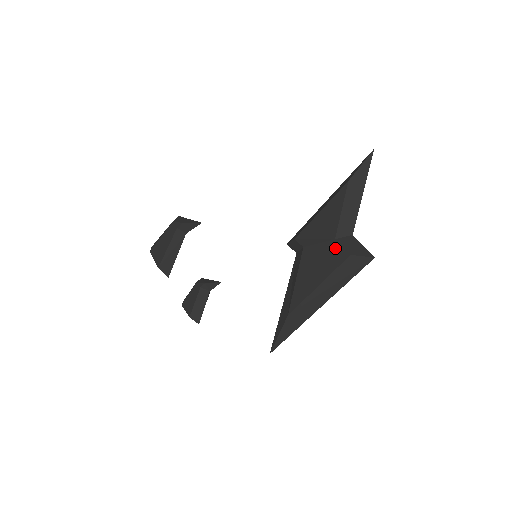
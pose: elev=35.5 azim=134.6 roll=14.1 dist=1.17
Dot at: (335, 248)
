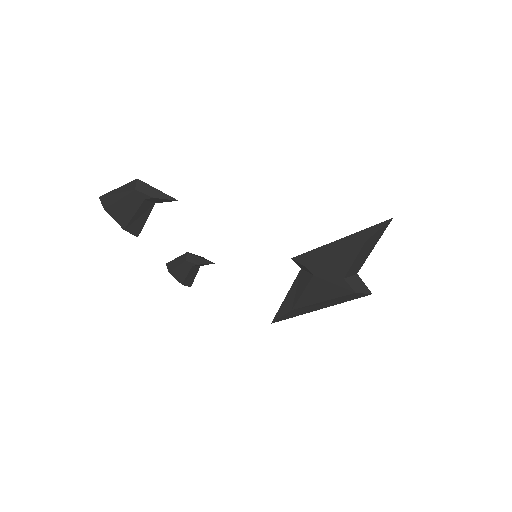
Dot at: (343, 285)
